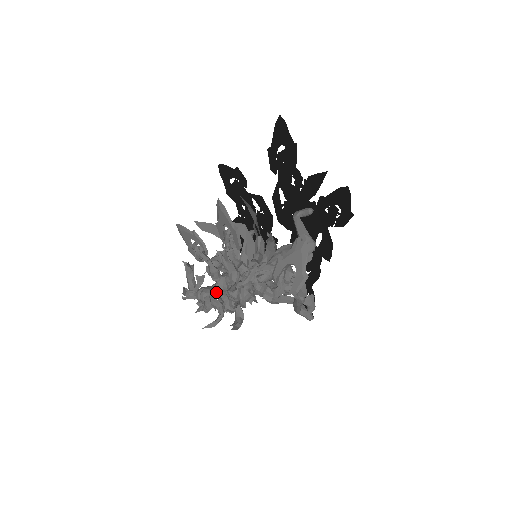
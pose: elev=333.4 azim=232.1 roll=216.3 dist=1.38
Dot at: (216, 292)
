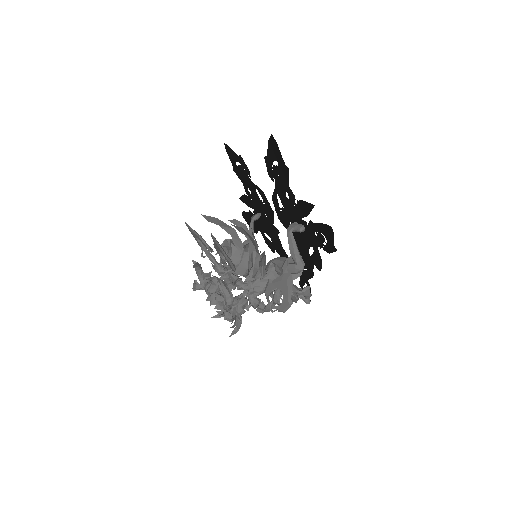
Dot at: occluded
